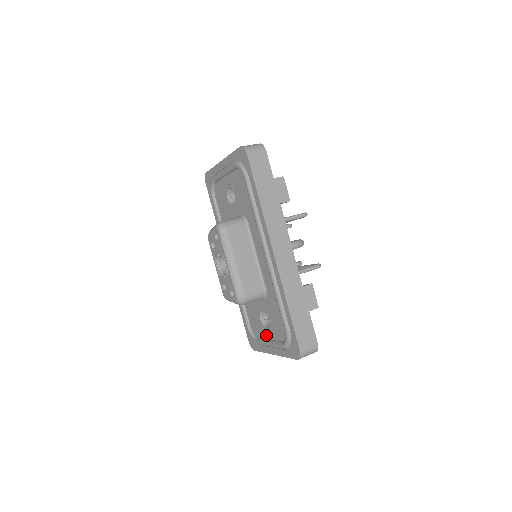
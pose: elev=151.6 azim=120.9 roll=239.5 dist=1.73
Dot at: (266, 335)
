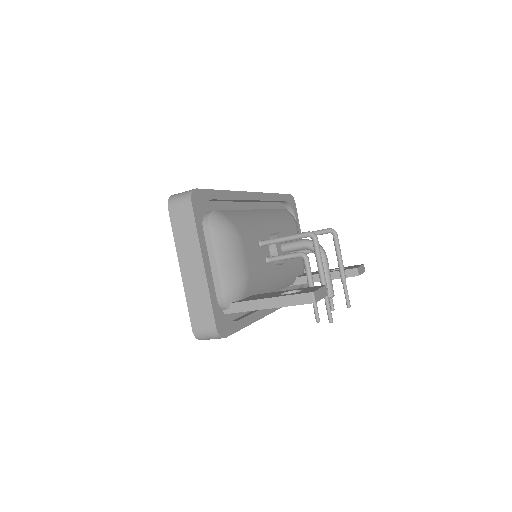
Dot at: occluded
